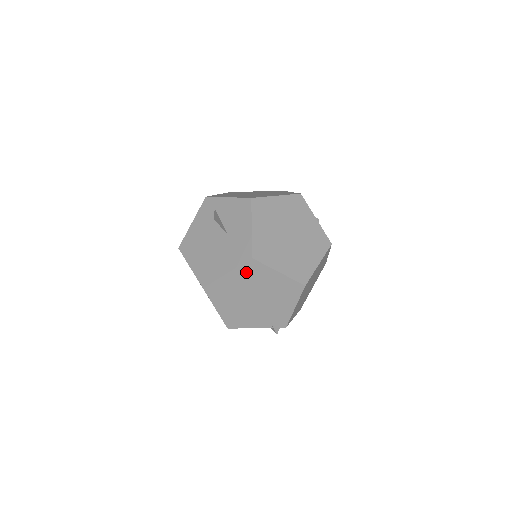
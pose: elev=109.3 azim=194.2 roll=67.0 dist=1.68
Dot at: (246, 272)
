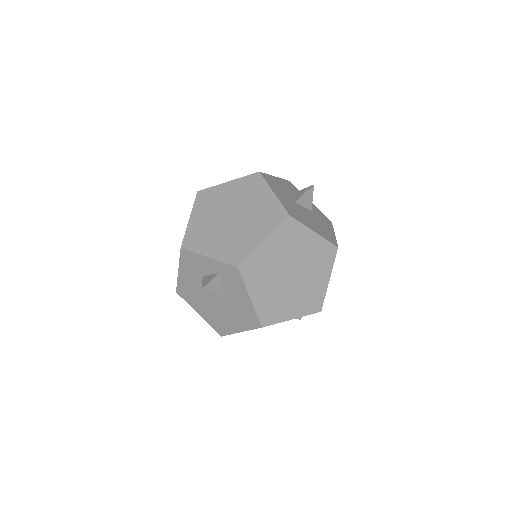
Dot at: occluded
